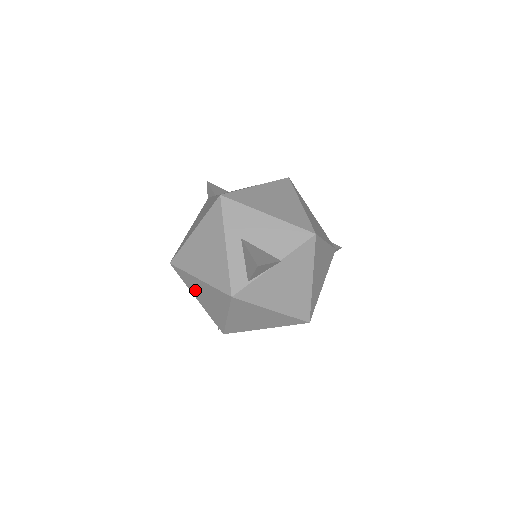
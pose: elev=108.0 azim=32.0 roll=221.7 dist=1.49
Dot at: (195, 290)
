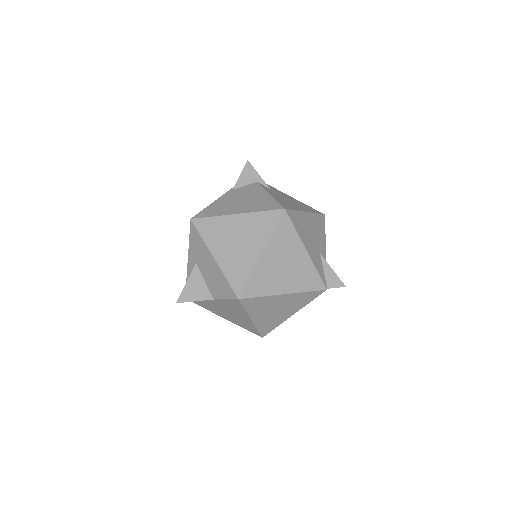
Dot at: occluded
